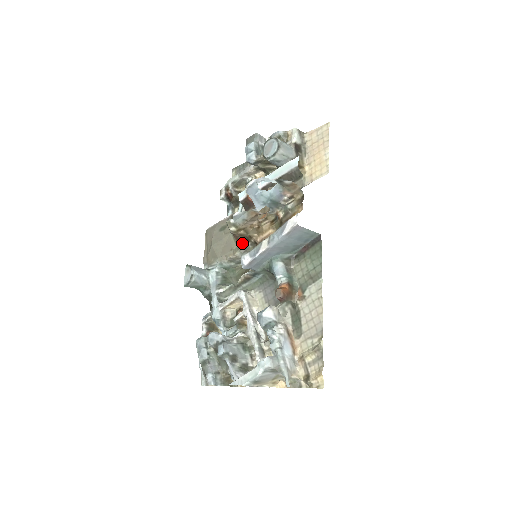
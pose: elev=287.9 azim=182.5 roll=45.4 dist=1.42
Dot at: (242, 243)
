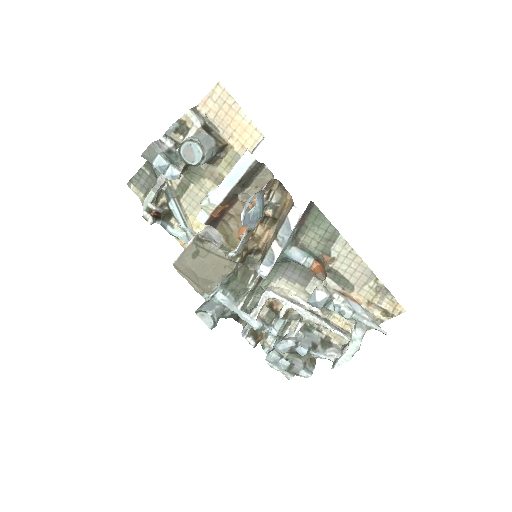
Dot at: (248, 261)
